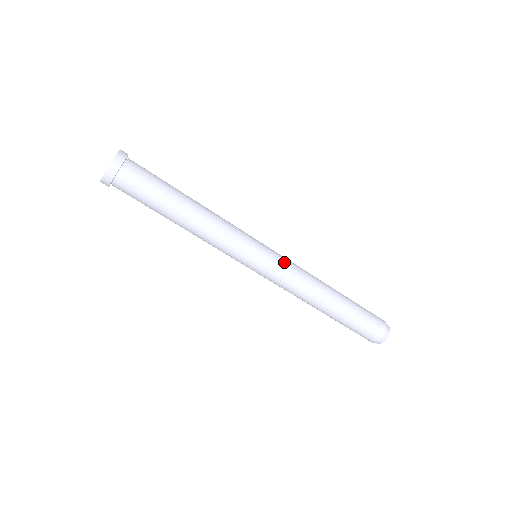
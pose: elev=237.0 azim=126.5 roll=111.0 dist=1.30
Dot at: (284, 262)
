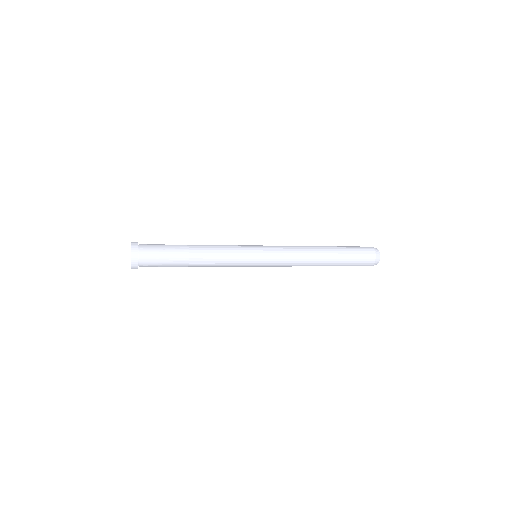
Dot at: (277, 253)
